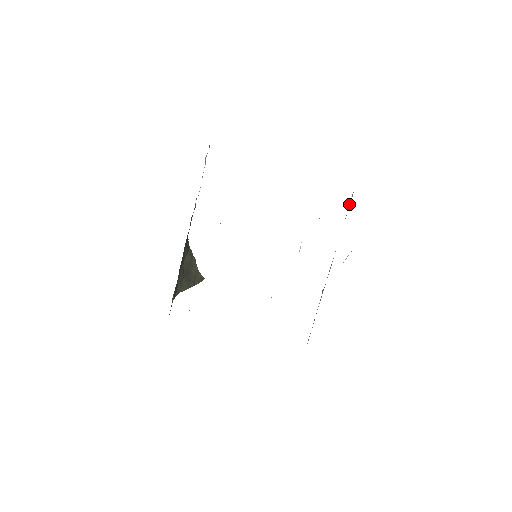
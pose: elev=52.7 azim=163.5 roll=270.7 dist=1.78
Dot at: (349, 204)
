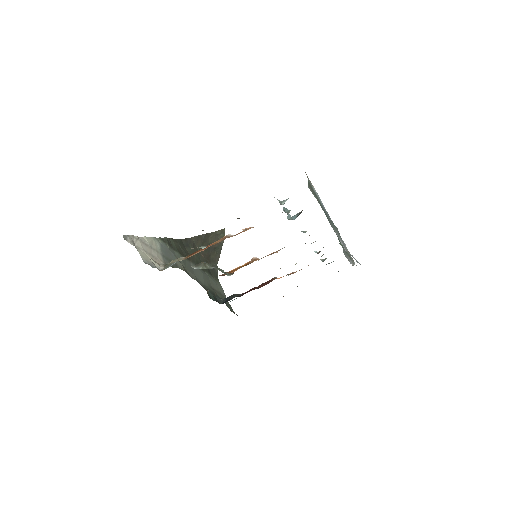
Dot at: (312, 193)
